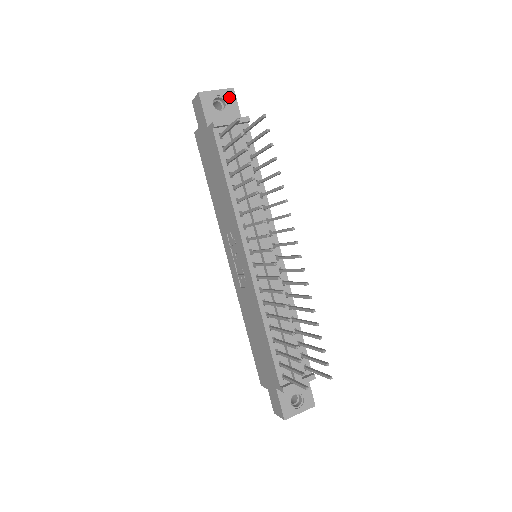
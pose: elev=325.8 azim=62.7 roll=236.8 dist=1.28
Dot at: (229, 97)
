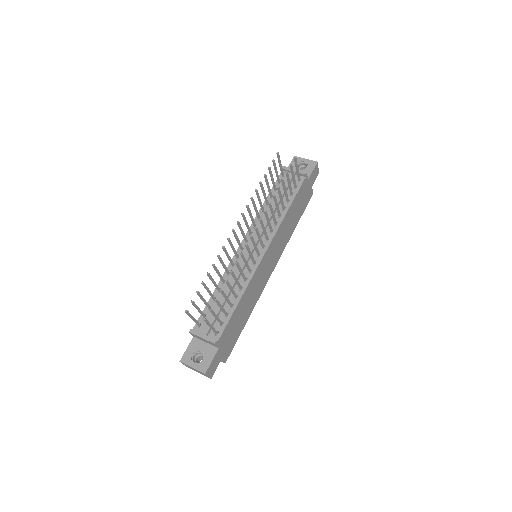
Dot at: (311, 165)
